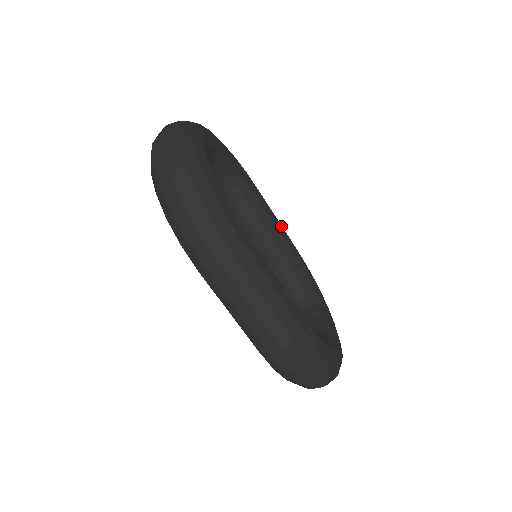
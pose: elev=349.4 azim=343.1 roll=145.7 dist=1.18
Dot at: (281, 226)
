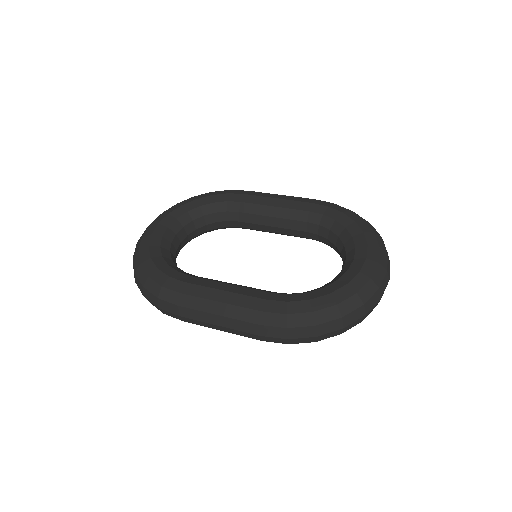
Dot at: (285, 200)
